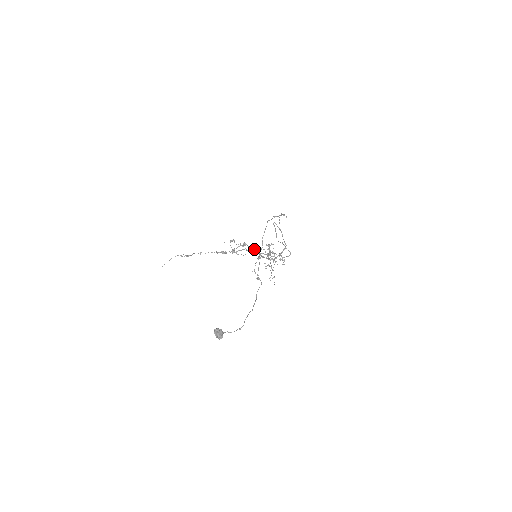
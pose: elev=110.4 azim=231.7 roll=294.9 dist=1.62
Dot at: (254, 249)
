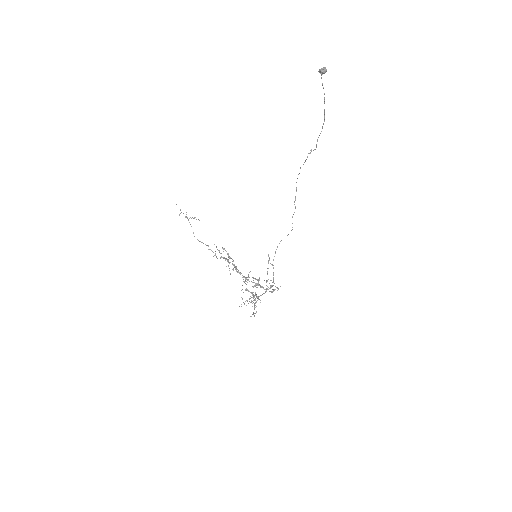
Dot at: (243, 276)
